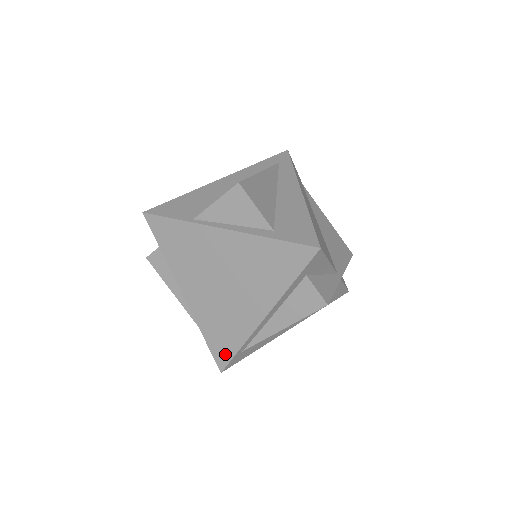
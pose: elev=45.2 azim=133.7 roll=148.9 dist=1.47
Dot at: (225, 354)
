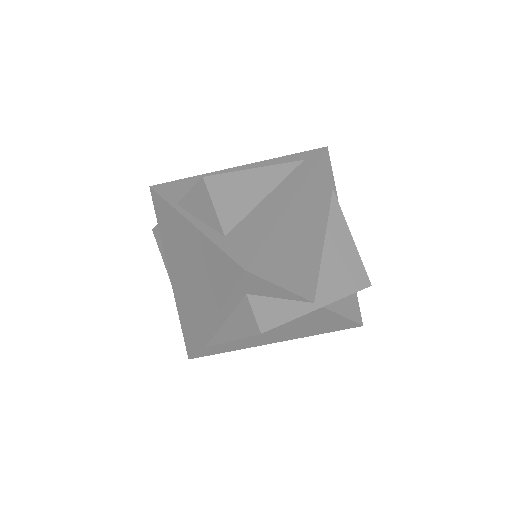
Dot at: (190, 343)
